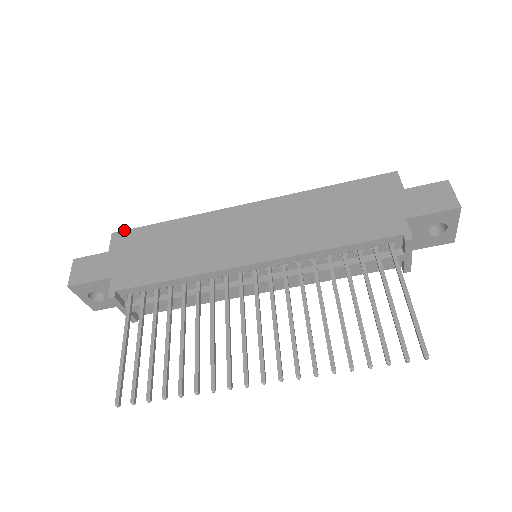
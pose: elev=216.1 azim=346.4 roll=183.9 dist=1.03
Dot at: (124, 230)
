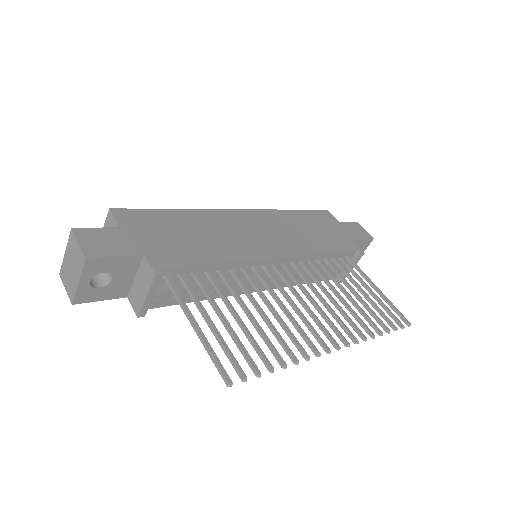
Dot at: (125, 208)
